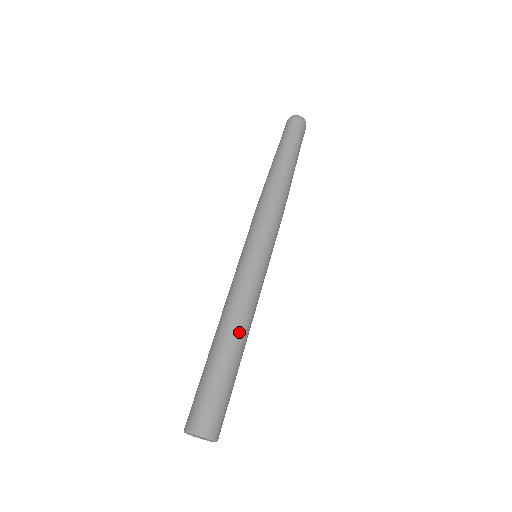
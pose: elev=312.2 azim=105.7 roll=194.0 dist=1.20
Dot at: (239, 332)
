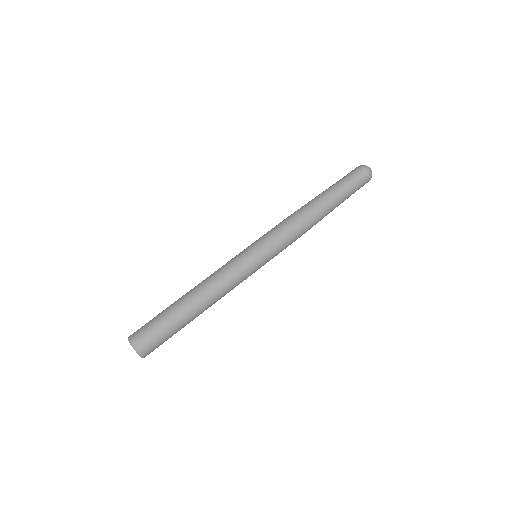
Dot at: (205, 303)
